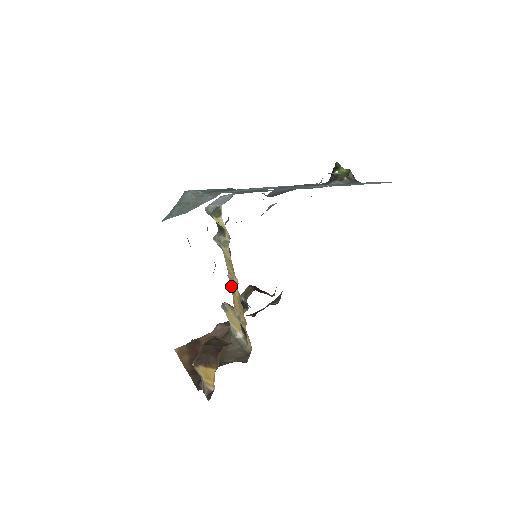
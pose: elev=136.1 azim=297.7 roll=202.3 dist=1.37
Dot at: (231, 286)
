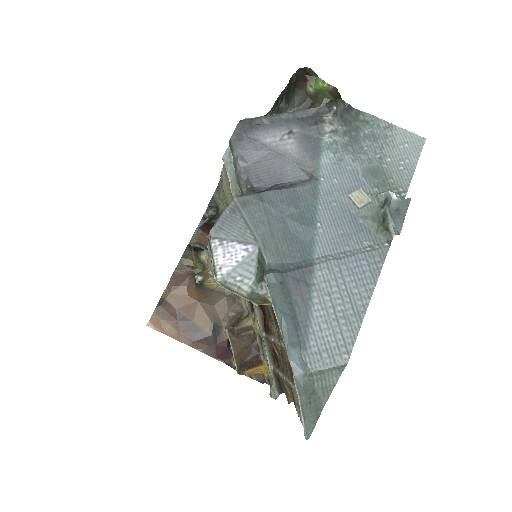
Dot at: occluded
